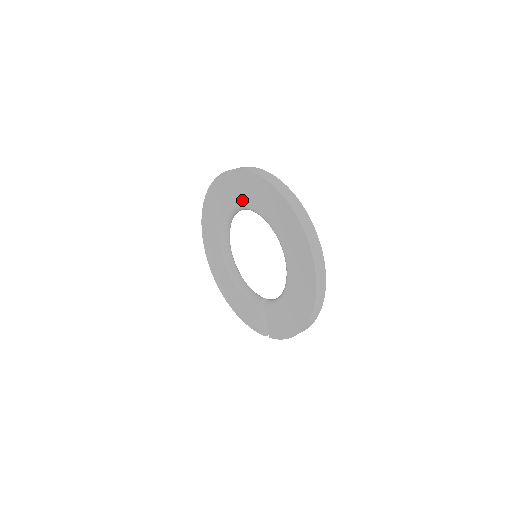
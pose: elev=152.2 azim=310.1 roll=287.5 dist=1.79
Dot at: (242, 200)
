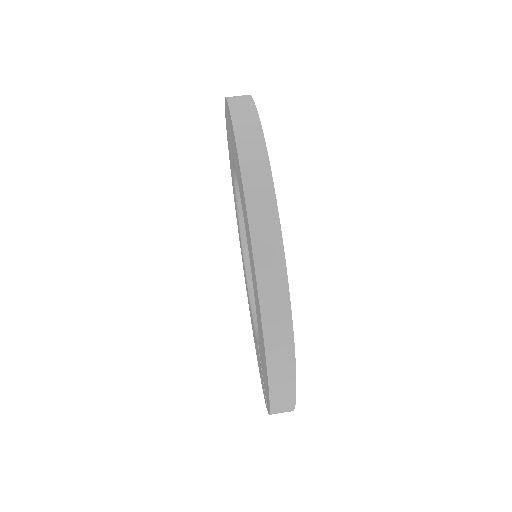
Dot at: occluded
